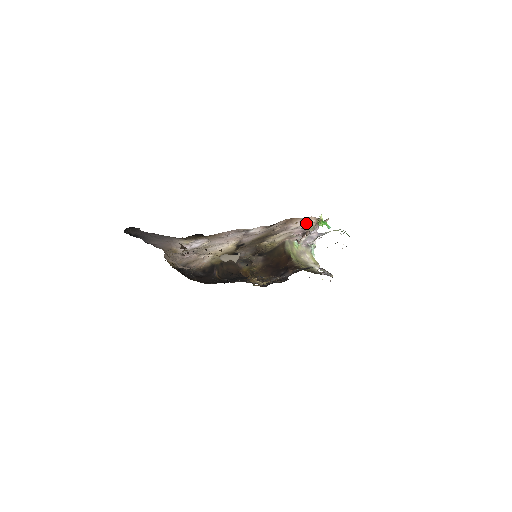
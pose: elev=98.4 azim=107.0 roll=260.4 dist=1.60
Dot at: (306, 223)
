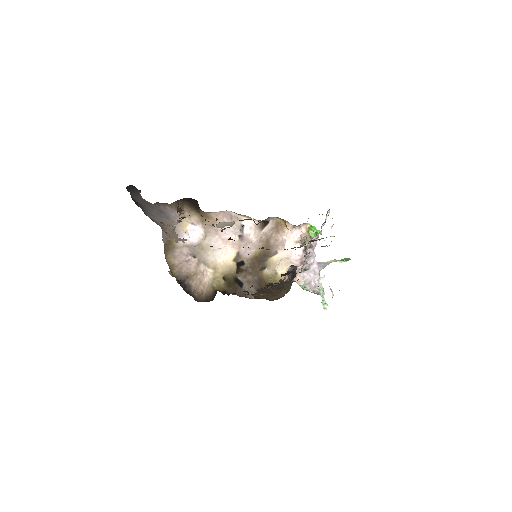
Dot at: (298, 236)
